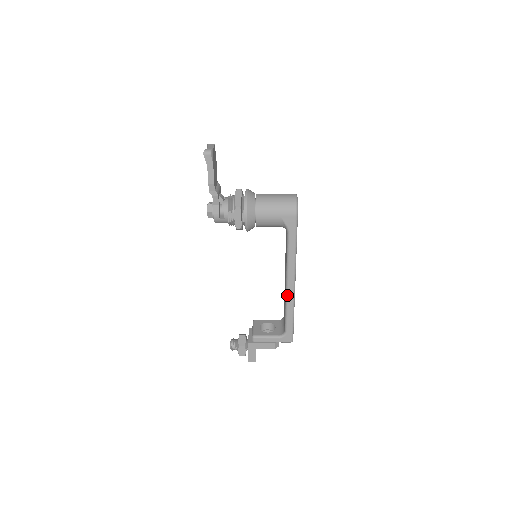
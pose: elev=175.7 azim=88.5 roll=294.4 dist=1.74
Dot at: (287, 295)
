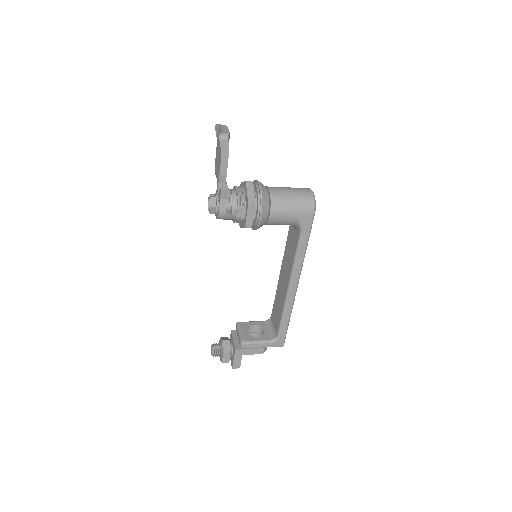
Dot at: (287, 299)
